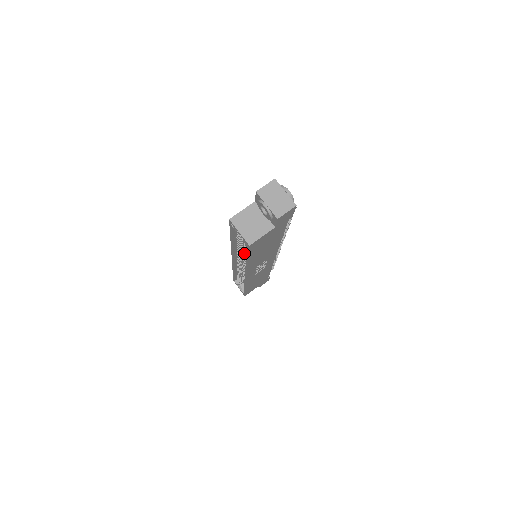
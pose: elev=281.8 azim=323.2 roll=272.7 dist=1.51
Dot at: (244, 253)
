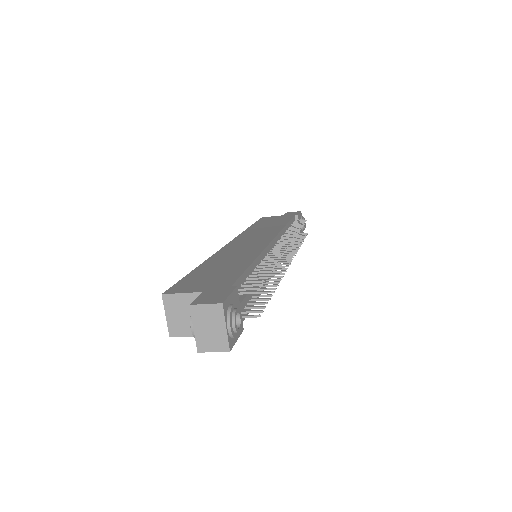
Dot at: occluded
